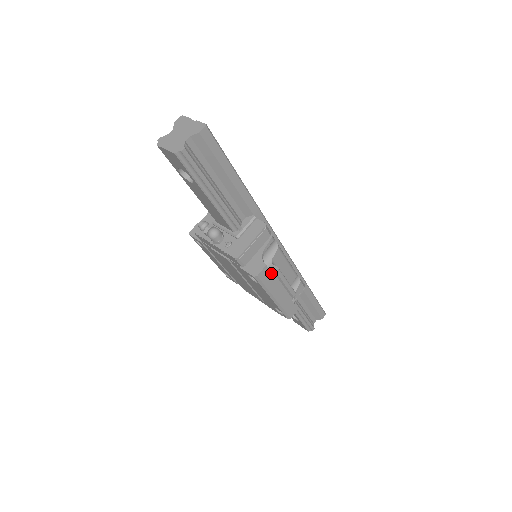
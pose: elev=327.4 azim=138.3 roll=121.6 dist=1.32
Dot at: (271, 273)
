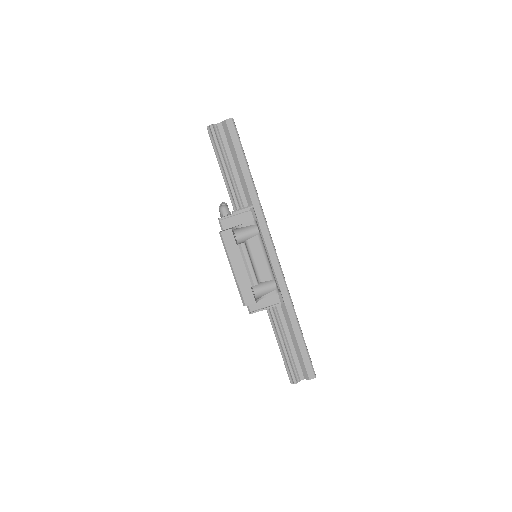
Dot at: (235, 240)
